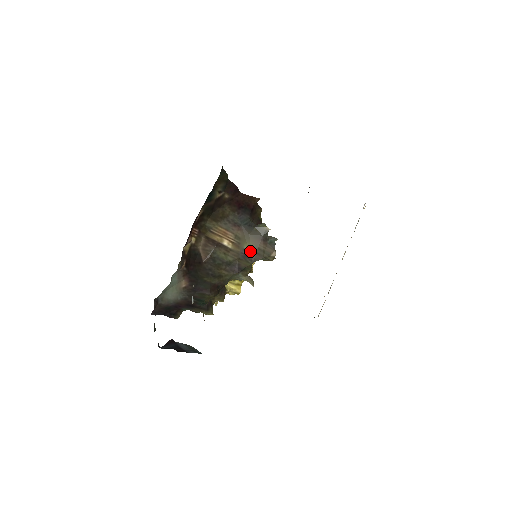
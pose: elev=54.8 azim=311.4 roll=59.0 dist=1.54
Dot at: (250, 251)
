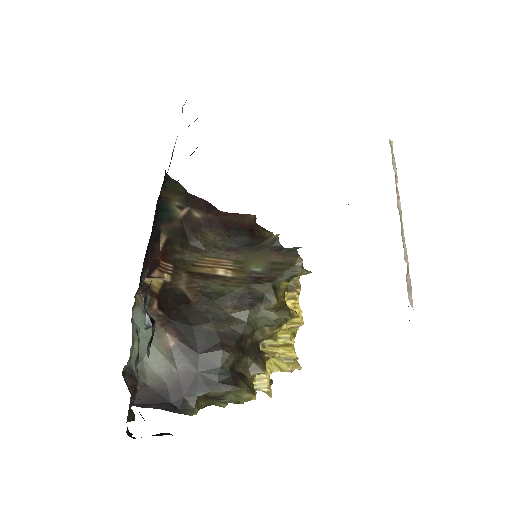
Dot at: (262, 271)
